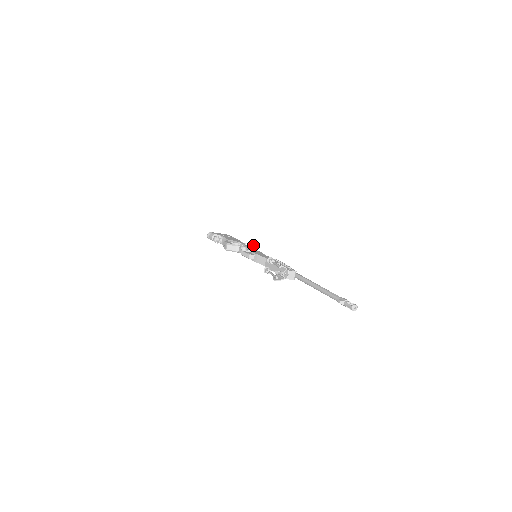
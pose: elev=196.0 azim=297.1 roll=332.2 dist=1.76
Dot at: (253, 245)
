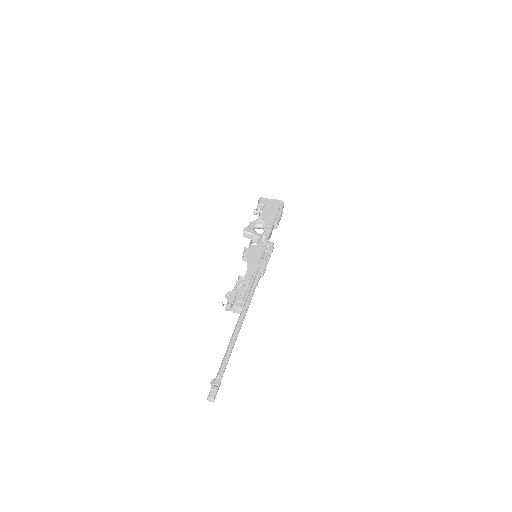
Dot at: (263, 239)
